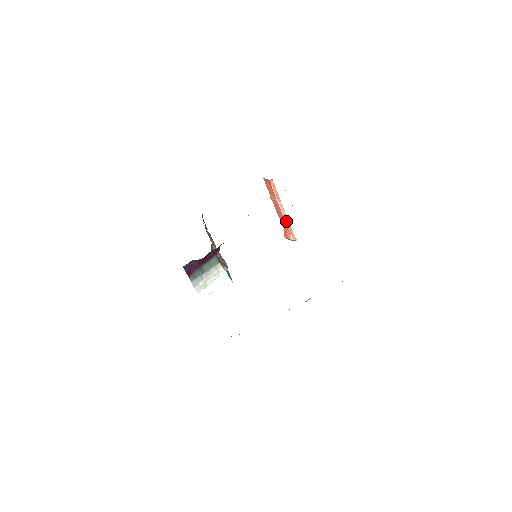
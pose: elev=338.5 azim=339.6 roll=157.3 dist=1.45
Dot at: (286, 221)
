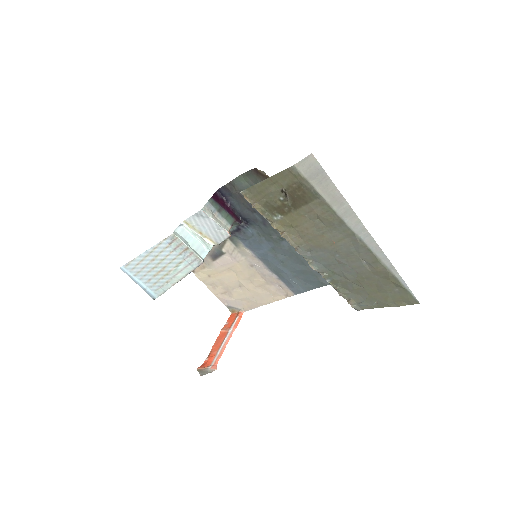
Dot at: (221, 350)
